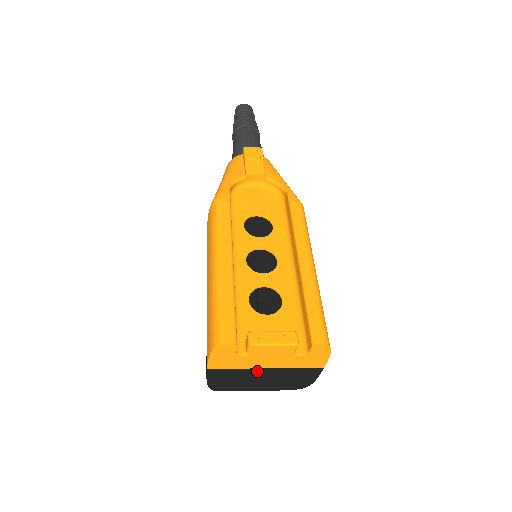
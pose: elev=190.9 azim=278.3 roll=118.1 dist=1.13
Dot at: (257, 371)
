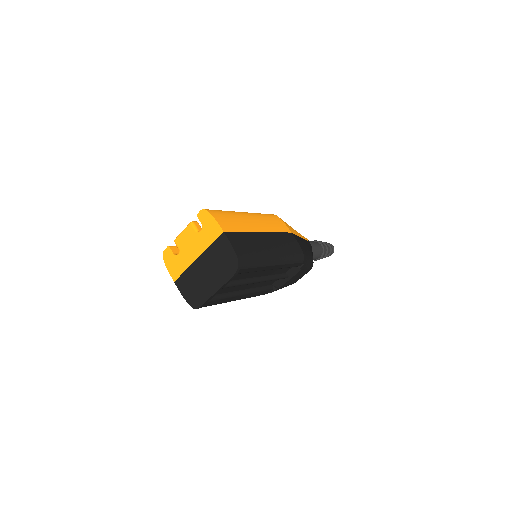
Dot at: (197, 266)
